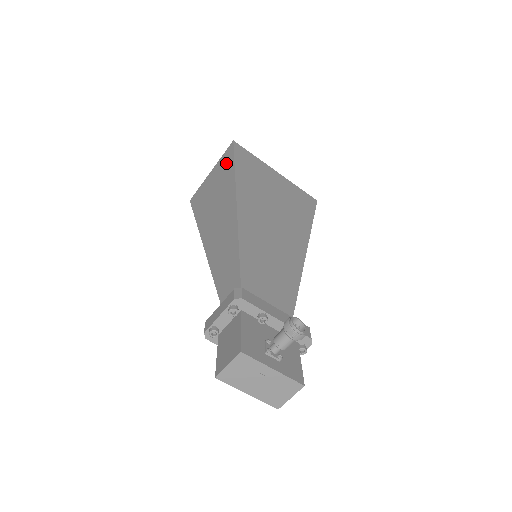
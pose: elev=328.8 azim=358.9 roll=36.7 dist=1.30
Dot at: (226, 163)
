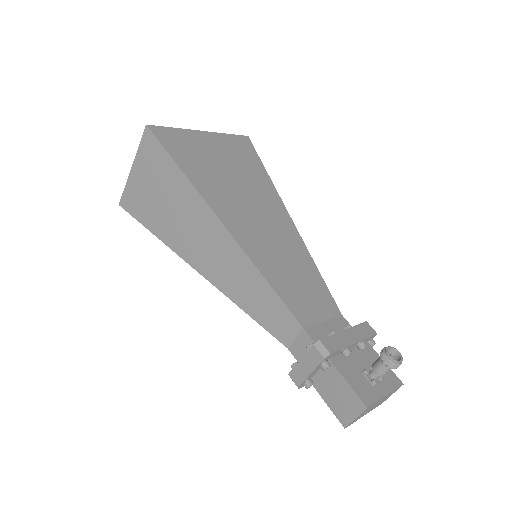
Dot at: (157, 160)
